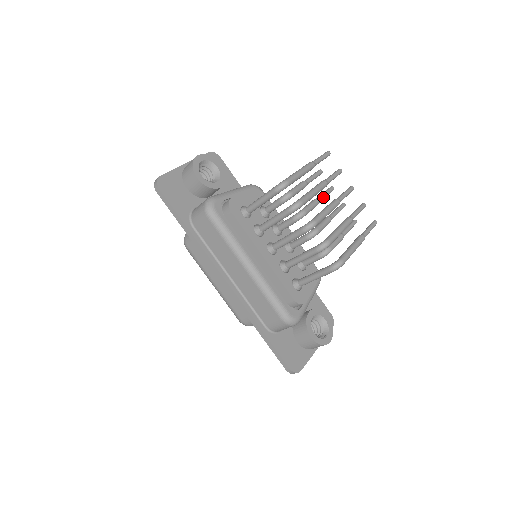
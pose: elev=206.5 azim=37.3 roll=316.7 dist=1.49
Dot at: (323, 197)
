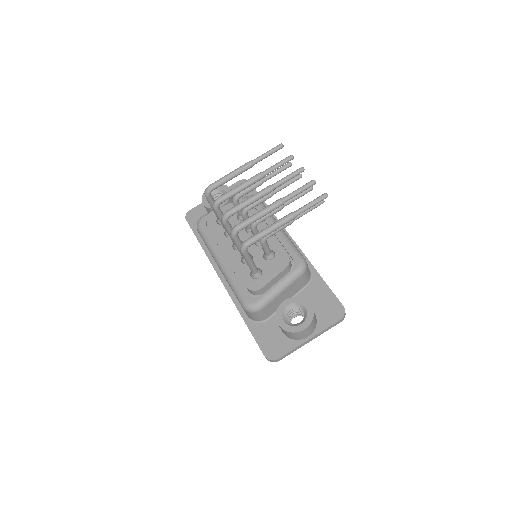
Dot at: (279, 187)
